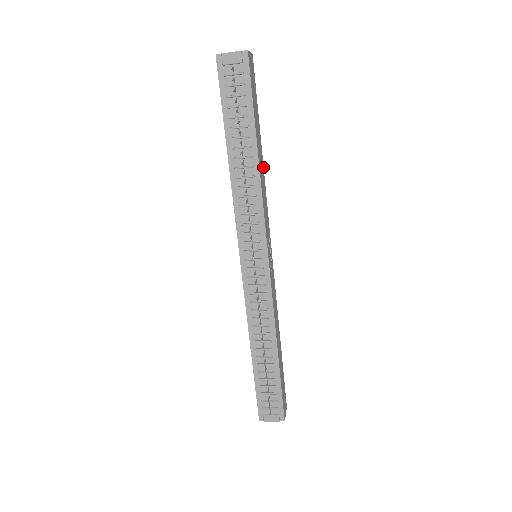
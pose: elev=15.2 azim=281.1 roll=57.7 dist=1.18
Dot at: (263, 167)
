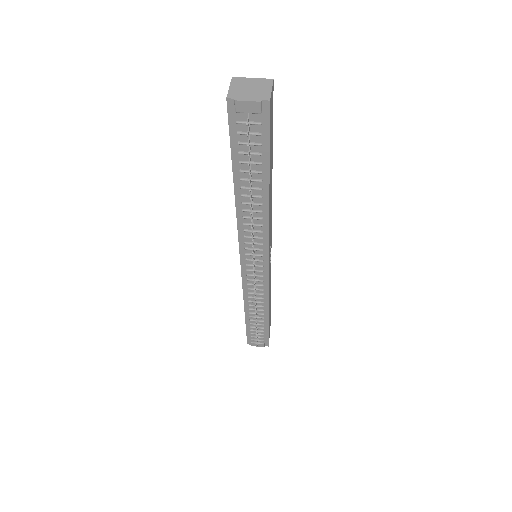
Dot at: occluded
